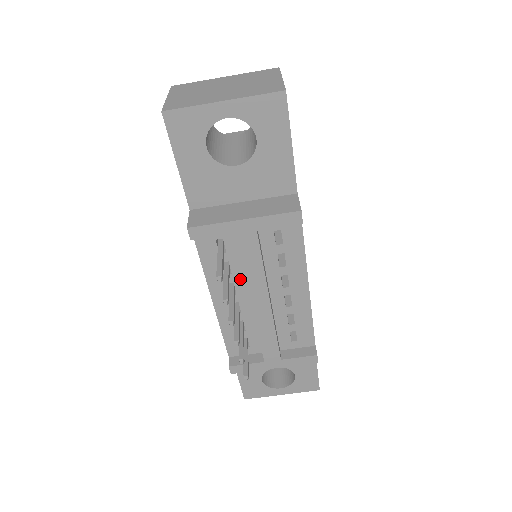
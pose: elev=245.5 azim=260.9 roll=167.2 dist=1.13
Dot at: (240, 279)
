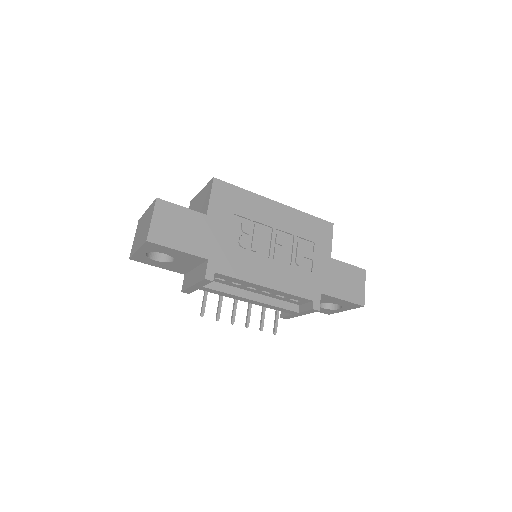
Dot at: occluded
